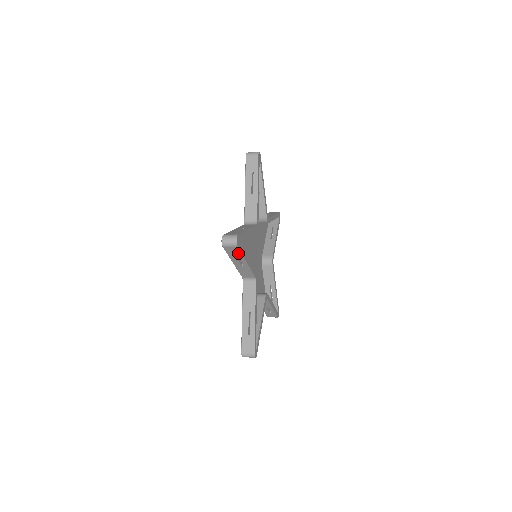
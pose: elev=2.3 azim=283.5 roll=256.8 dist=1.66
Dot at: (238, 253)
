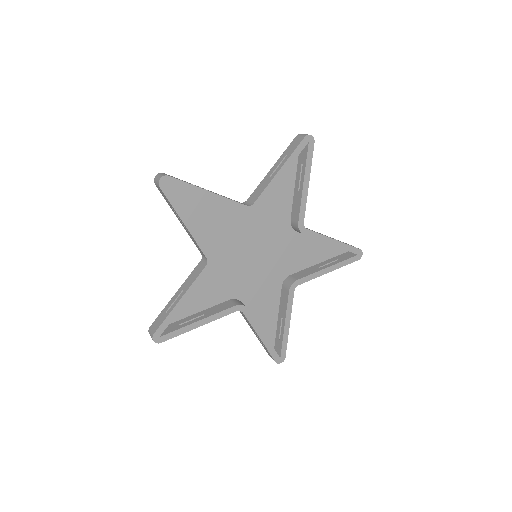
Dot at: (175, 335)
